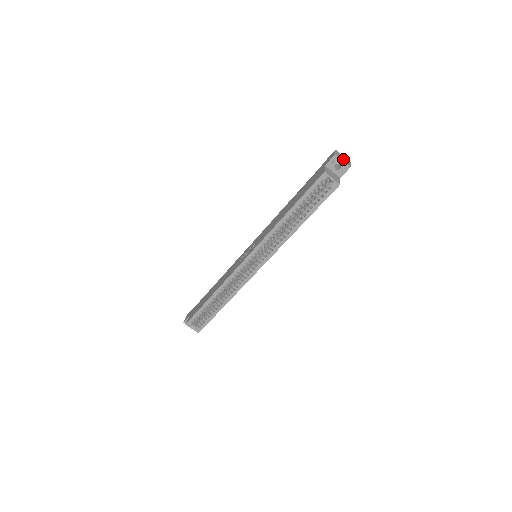
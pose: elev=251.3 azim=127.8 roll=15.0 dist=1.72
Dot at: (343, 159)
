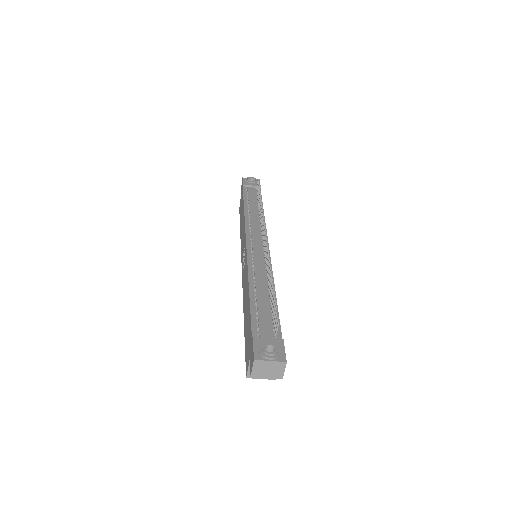
Dot at: (268, 373)
